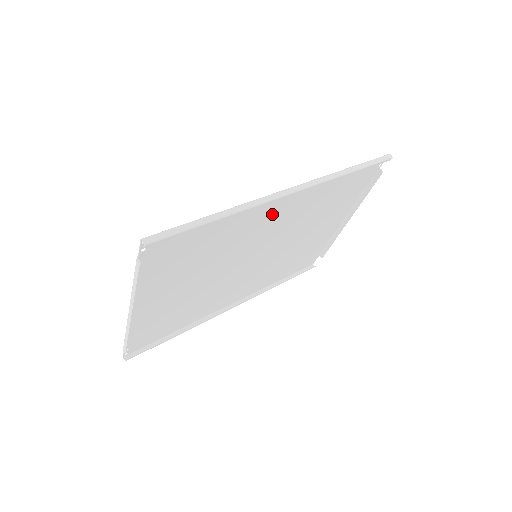
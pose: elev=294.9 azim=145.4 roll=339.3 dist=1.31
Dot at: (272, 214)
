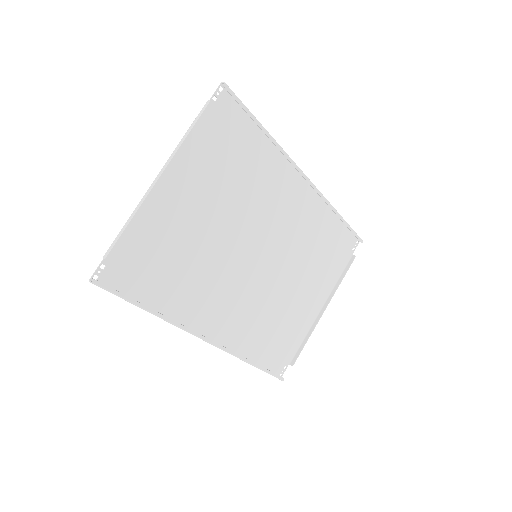
Dot at: (286, 198)
